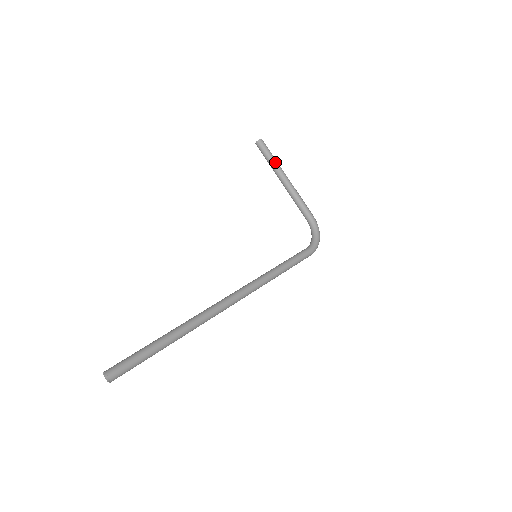
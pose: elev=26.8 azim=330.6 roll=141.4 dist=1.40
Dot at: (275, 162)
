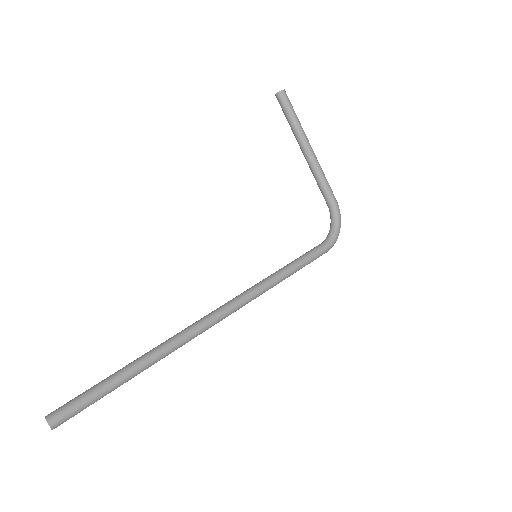
Dot at: (297, 124)
